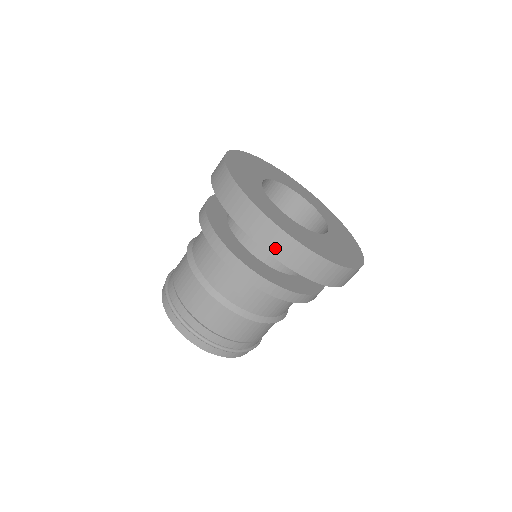
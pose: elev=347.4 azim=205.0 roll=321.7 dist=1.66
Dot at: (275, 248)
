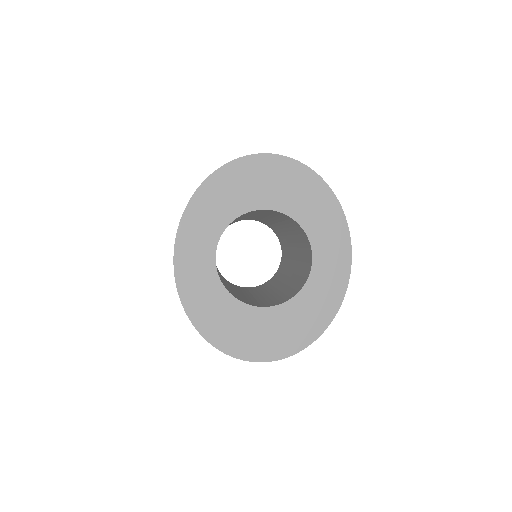
Dot at: occluded
